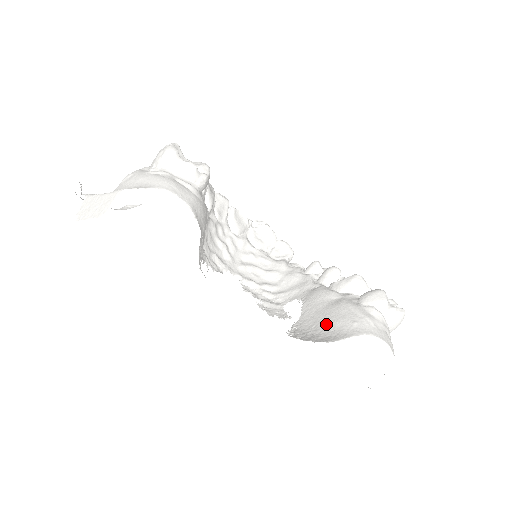
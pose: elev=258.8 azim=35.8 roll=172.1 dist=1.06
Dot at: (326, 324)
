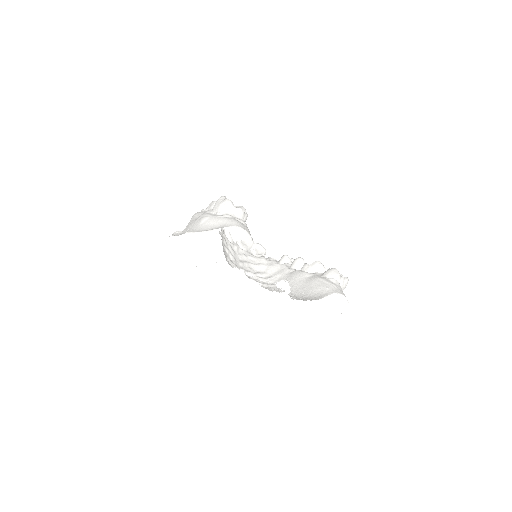
Dot at: (311, 291)
